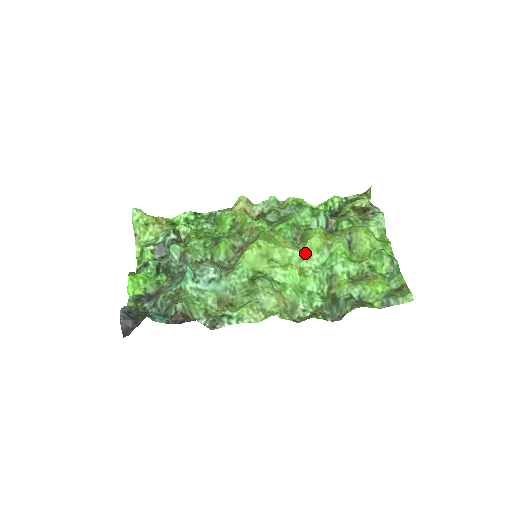
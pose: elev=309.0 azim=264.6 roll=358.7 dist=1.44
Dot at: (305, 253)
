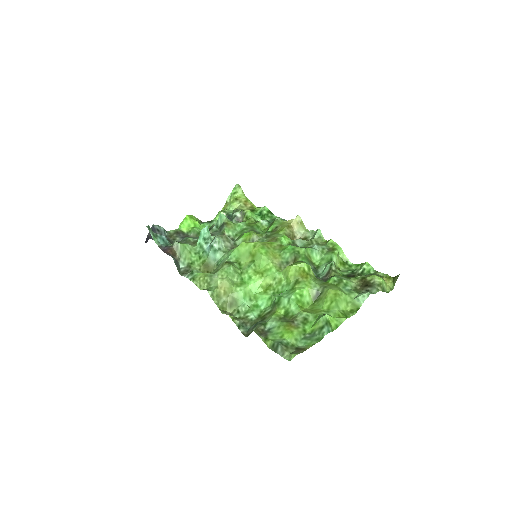
Dot at: (279, 275)
